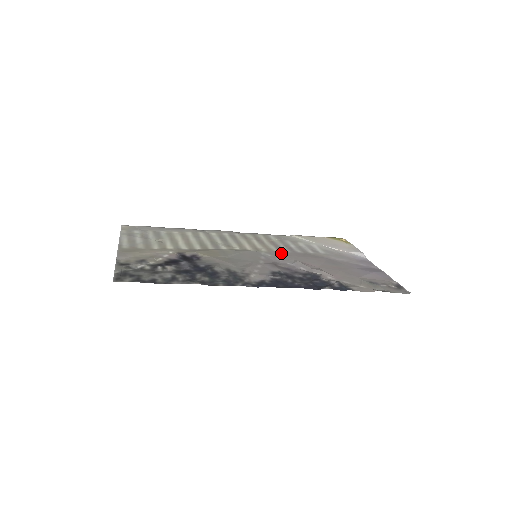
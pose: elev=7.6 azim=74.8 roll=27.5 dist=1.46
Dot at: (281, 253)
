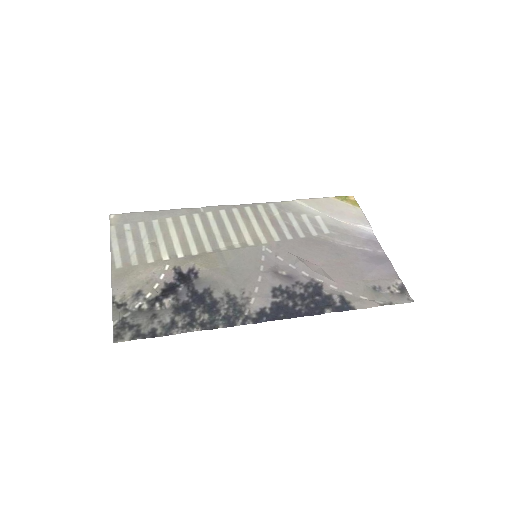
Dot at: (282, 244)
